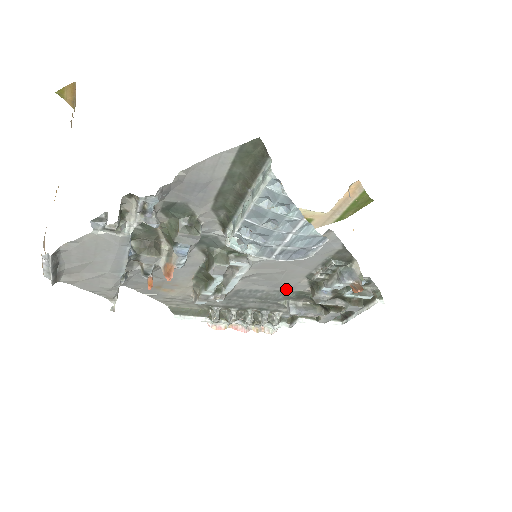
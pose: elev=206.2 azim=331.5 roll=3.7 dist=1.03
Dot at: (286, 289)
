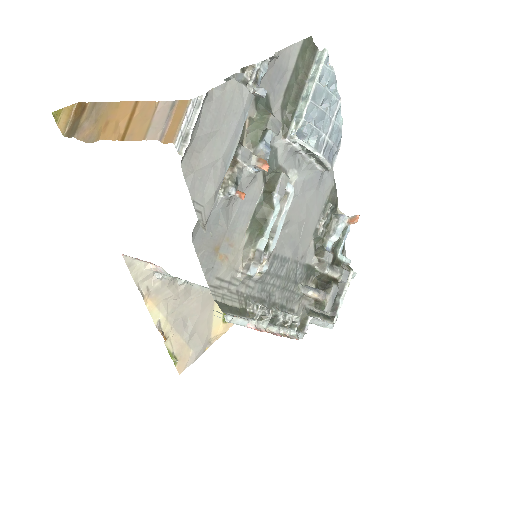
Dot at: (300, 261)
